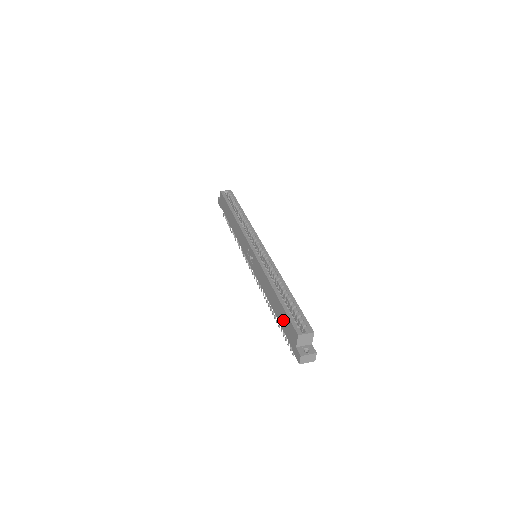
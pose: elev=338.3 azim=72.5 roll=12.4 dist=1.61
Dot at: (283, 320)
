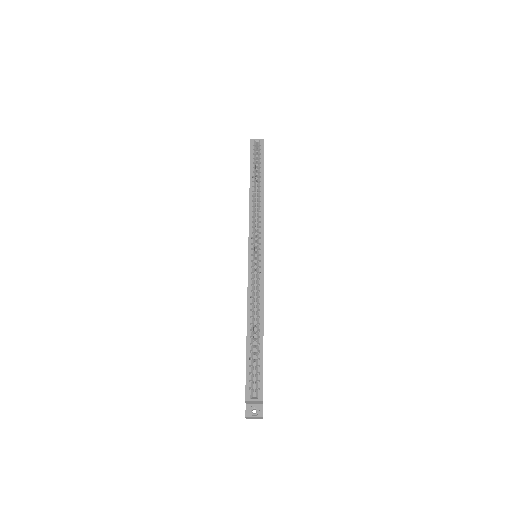
Dot at: occluded
